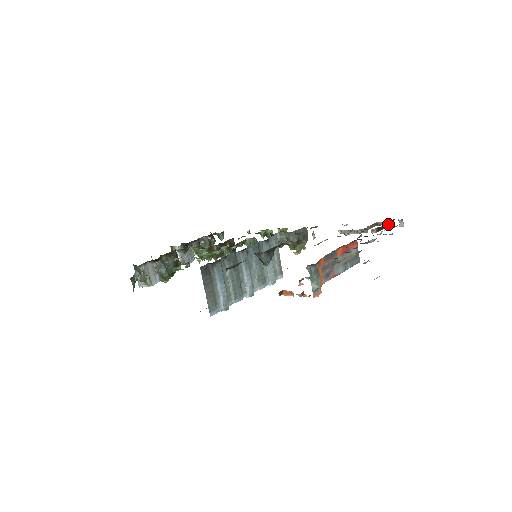
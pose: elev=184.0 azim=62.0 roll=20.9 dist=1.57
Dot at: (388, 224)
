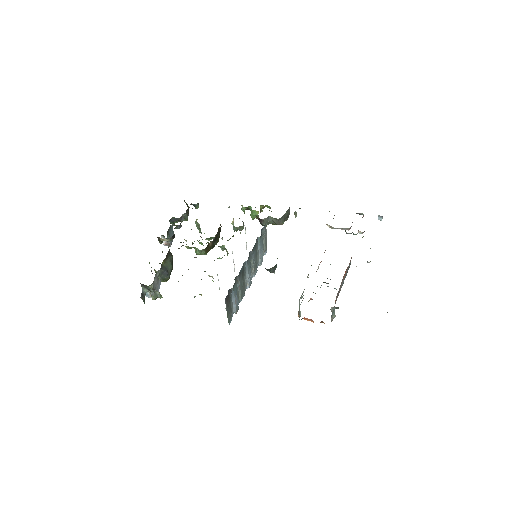
Dot at: occluded
